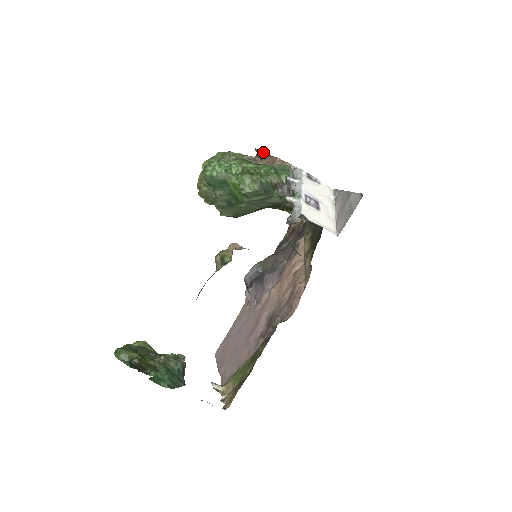
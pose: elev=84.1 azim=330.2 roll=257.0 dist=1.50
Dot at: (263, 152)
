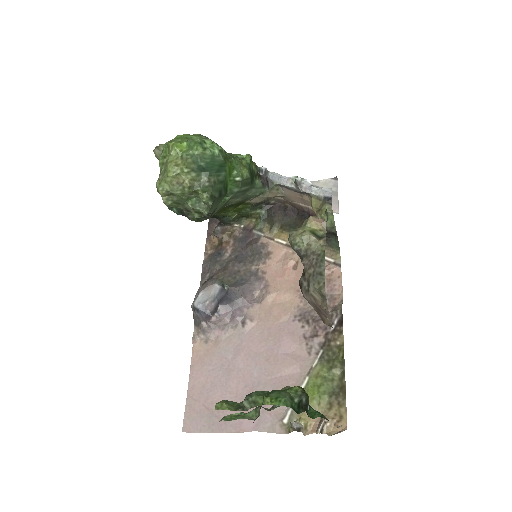
Dot at: occluded
